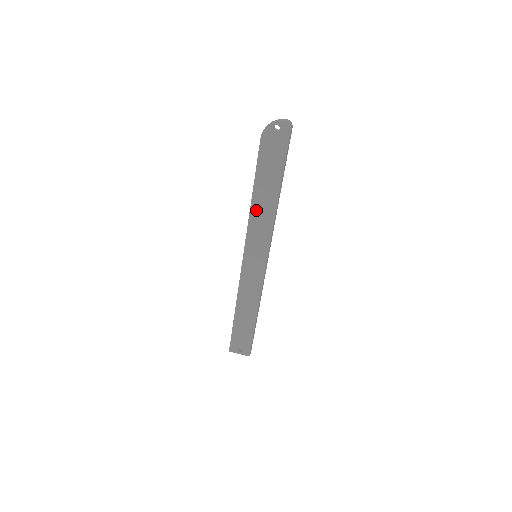
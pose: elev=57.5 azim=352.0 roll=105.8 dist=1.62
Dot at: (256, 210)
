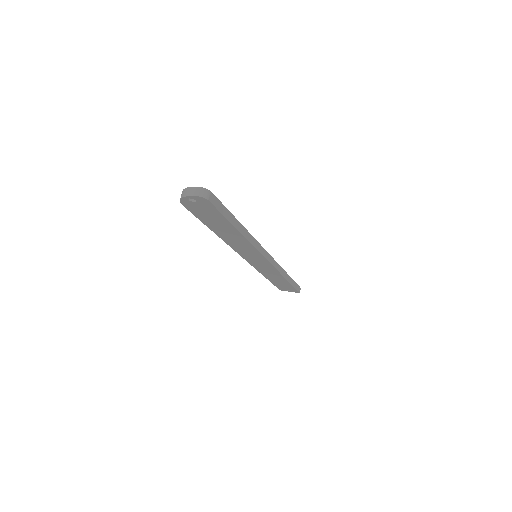
Dot at: (228, 240)
